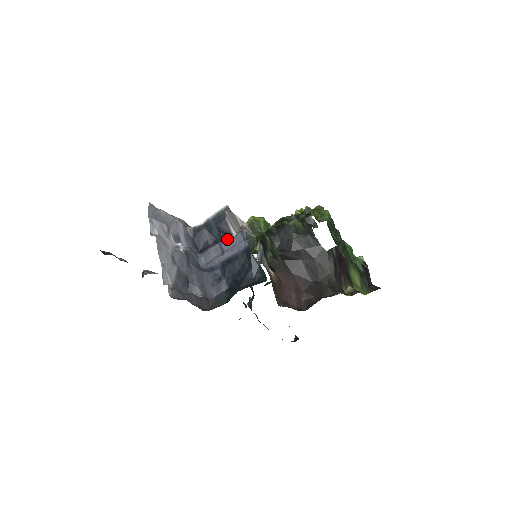
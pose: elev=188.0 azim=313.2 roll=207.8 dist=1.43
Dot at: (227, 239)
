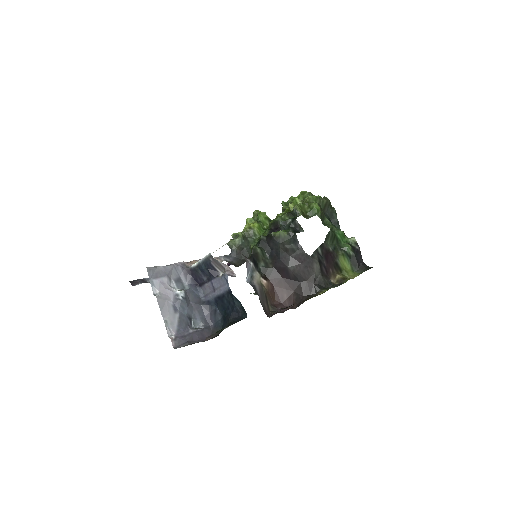
Dot at: (215, 279)
